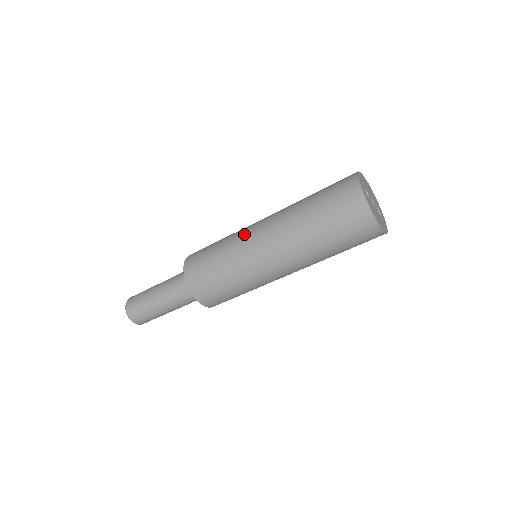
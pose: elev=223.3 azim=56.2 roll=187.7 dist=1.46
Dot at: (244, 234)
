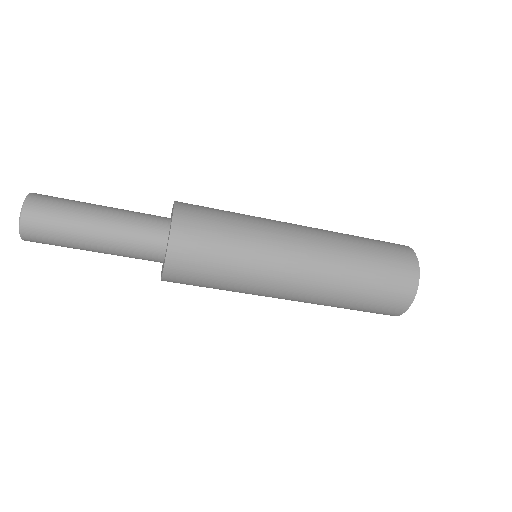
Dot at: (276, 235)
